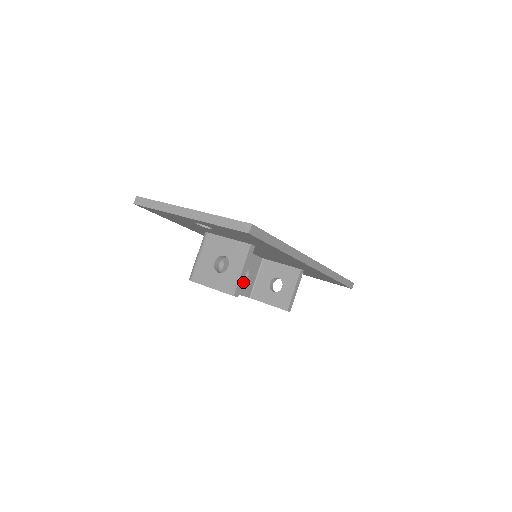
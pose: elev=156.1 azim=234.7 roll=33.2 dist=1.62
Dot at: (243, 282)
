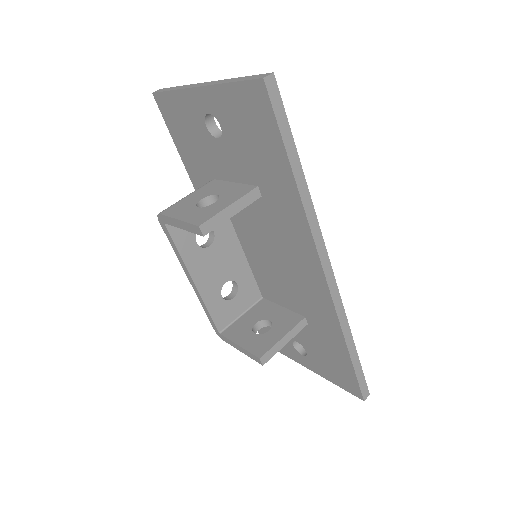
Dot at: (222, 300)
